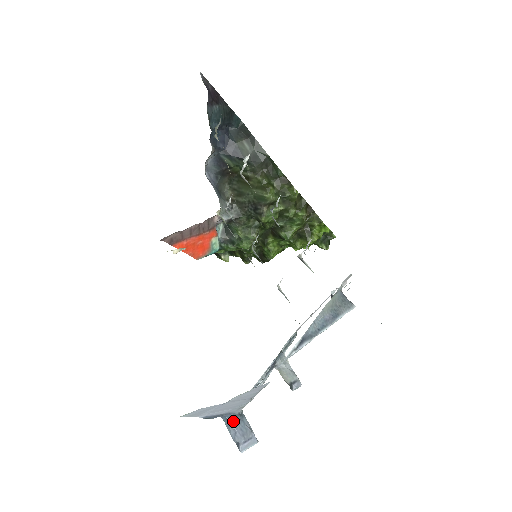
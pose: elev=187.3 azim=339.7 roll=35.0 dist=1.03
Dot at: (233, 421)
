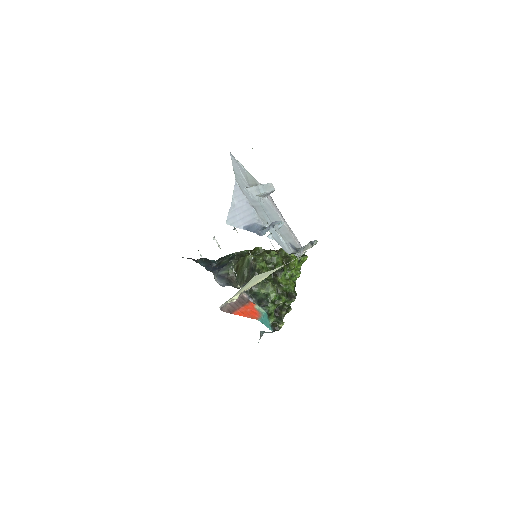
Dot at: (264, 228)
